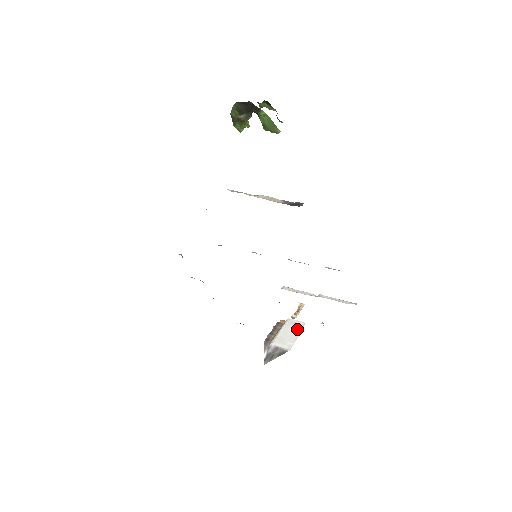
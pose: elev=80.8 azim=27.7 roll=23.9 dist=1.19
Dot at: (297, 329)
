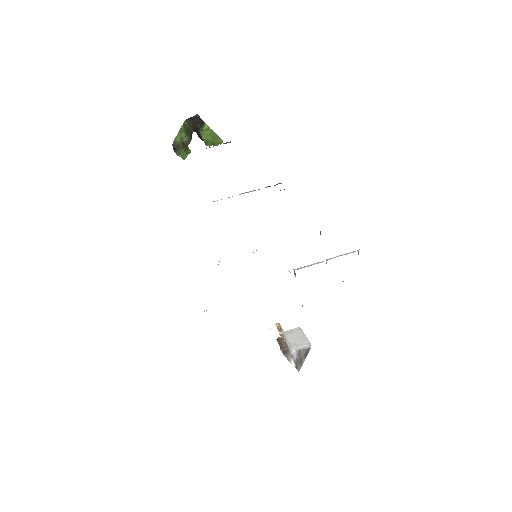
Dot at: (299, 333)
